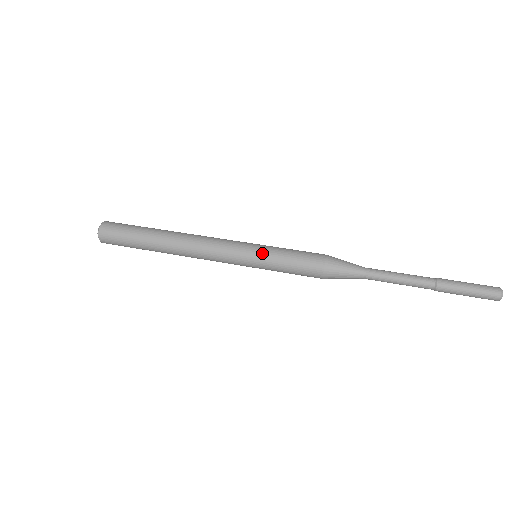
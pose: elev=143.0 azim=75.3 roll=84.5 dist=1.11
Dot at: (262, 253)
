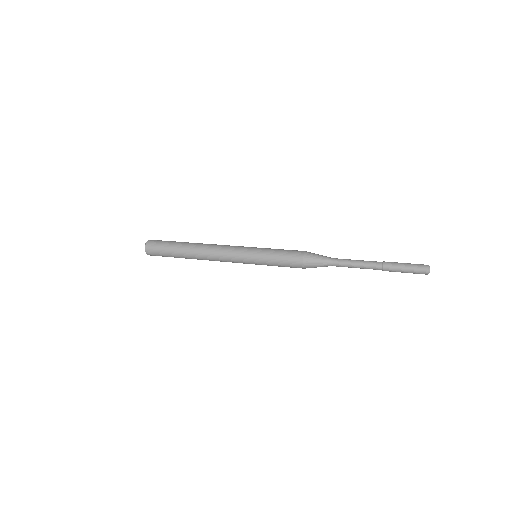
Dot at: (262, 248)
